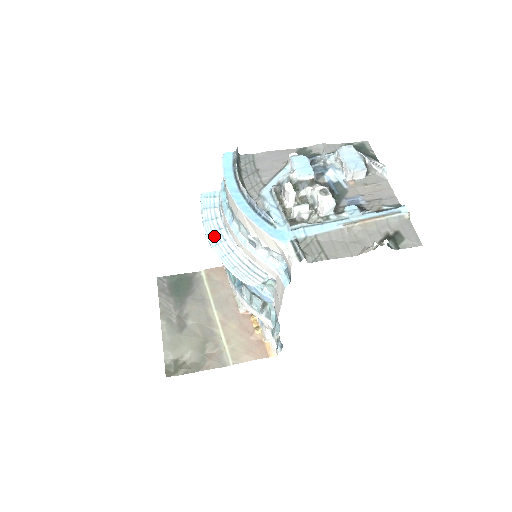
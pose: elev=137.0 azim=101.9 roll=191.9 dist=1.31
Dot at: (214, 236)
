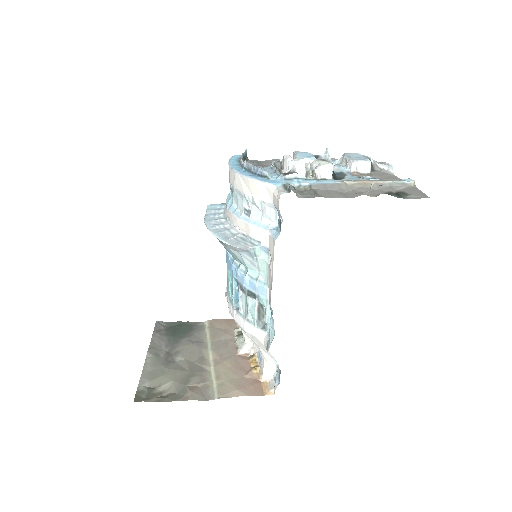
Dot at: (212, 222)
